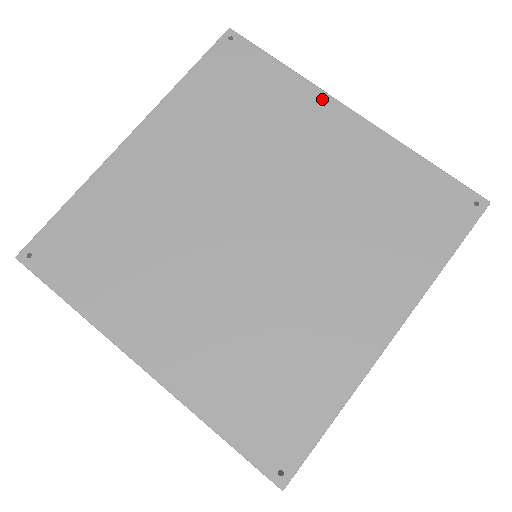
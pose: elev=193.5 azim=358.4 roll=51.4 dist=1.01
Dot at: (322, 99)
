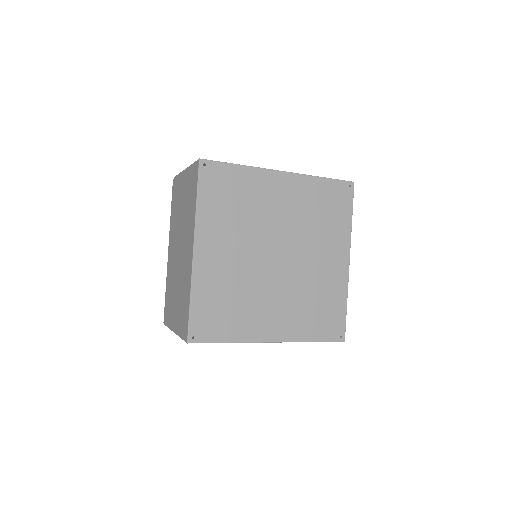
Dot at: (267, 174)
